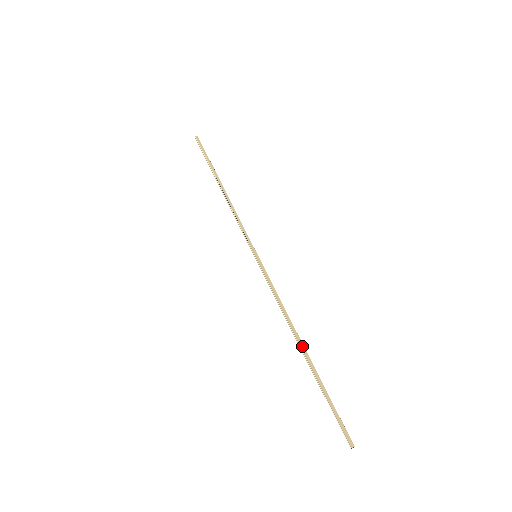
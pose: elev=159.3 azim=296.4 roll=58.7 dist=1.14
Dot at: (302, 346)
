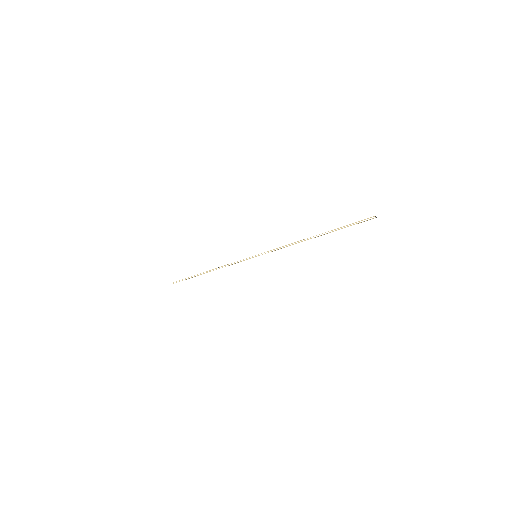
Dot at: (314, 236)
